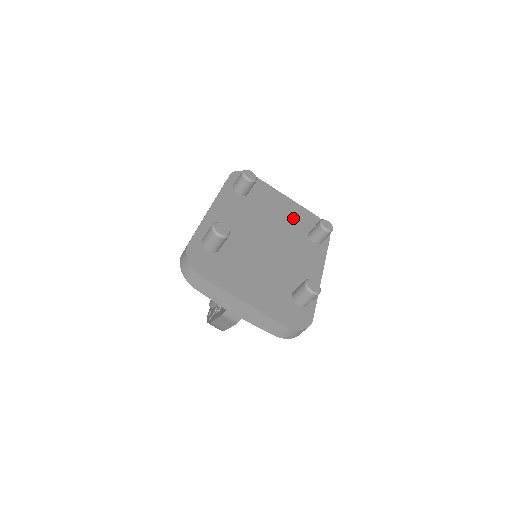
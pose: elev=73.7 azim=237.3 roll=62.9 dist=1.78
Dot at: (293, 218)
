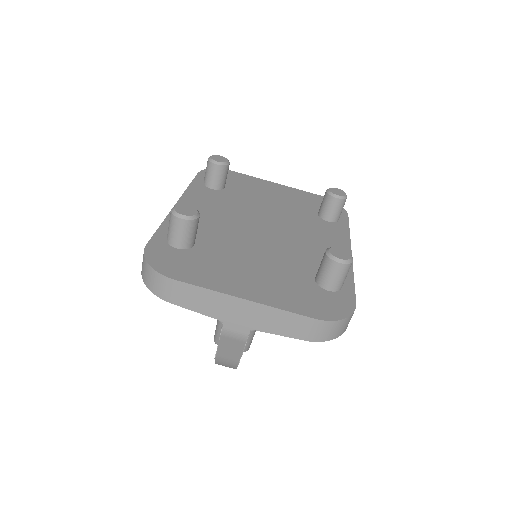
Dot at: (292, 202)
